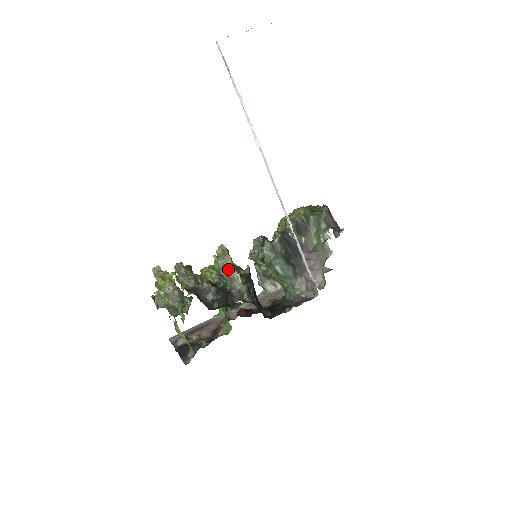
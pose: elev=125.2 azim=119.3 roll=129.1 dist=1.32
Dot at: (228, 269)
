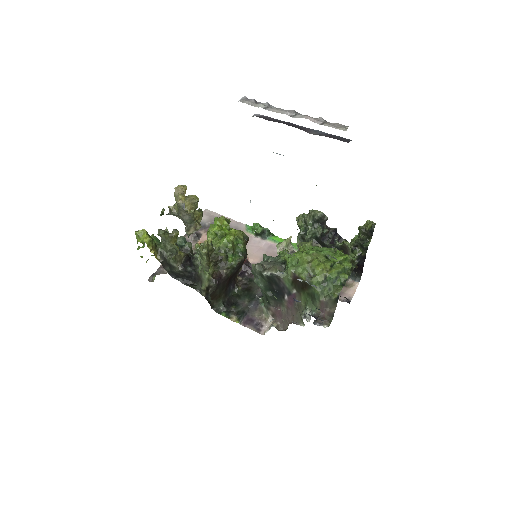
Dot at: (201, 263)
